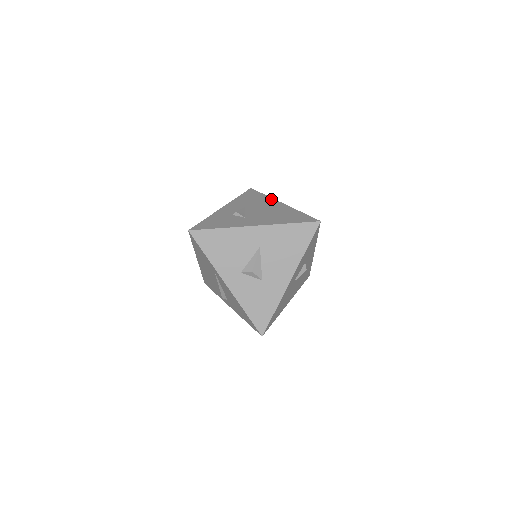
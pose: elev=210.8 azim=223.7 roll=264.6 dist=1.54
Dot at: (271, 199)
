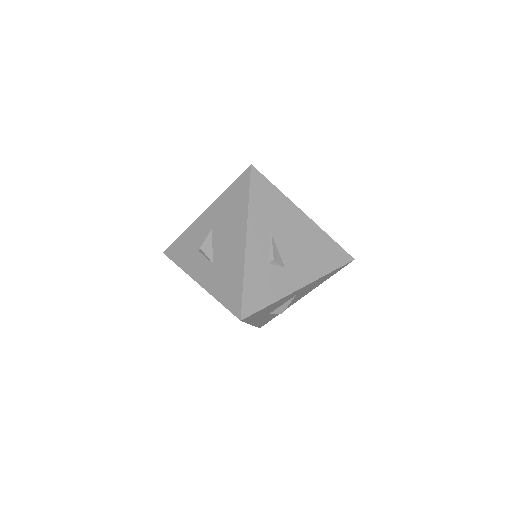
Dot at: (291, 204)
